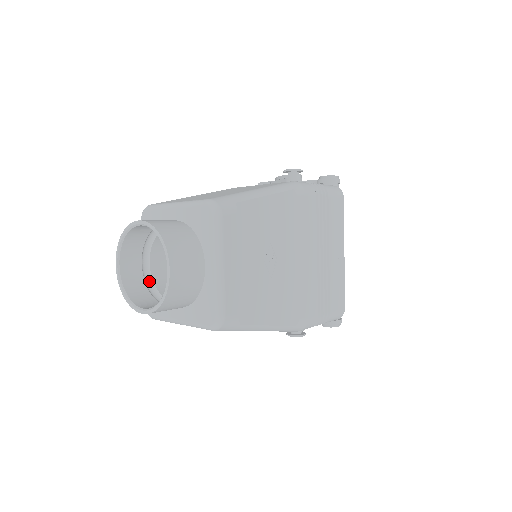
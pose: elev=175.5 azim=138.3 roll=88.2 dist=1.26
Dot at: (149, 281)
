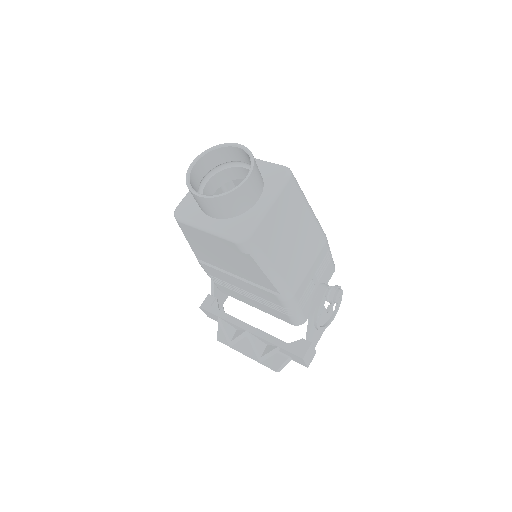
Dot at: (224, 212)
